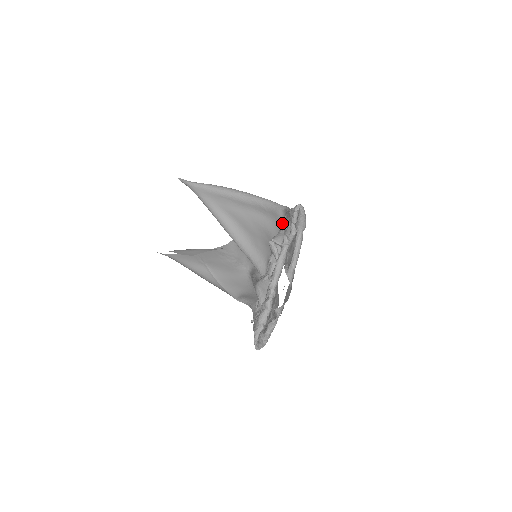
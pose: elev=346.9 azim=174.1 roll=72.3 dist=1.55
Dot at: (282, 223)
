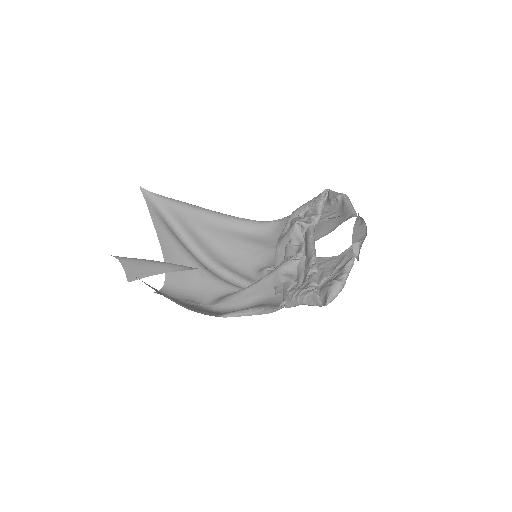
Dot at: (295, 216)
